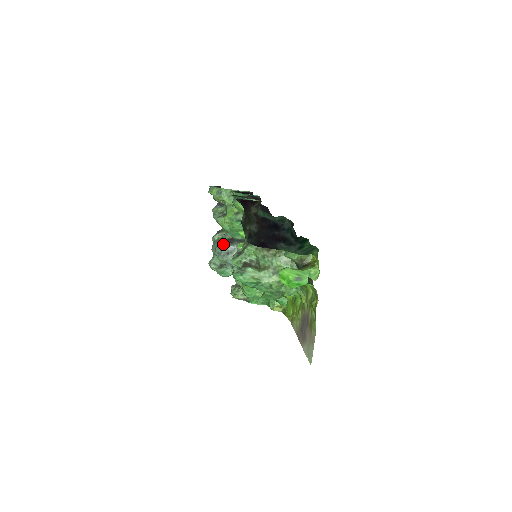
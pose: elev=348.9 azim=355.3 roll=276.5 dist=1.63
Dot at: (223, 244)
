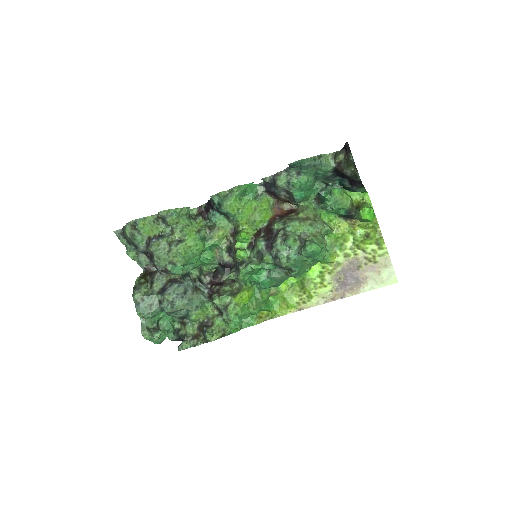
Dot at: (172, 286)
